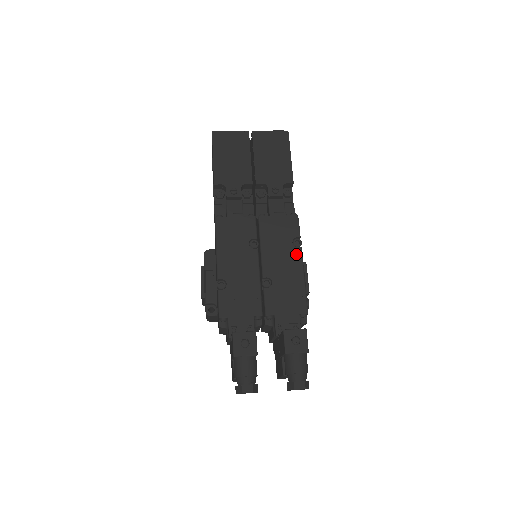
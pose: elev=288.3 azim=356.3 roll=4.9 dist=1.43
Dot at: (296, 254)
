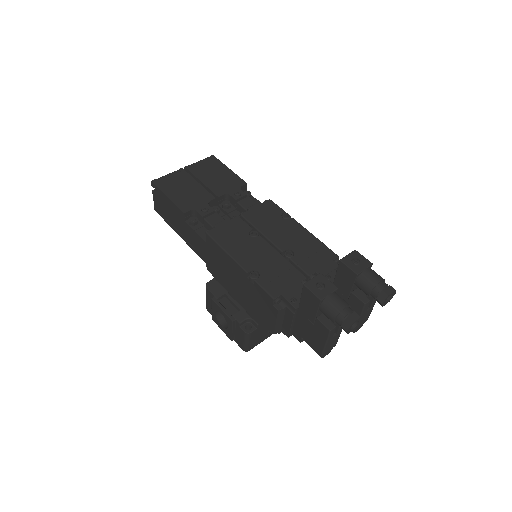
Dot at: (293, 223)
